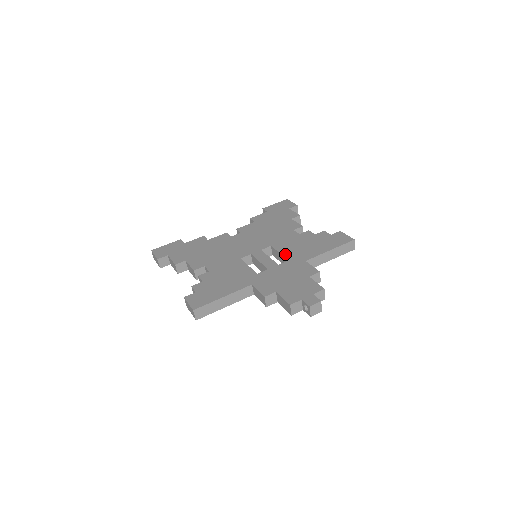
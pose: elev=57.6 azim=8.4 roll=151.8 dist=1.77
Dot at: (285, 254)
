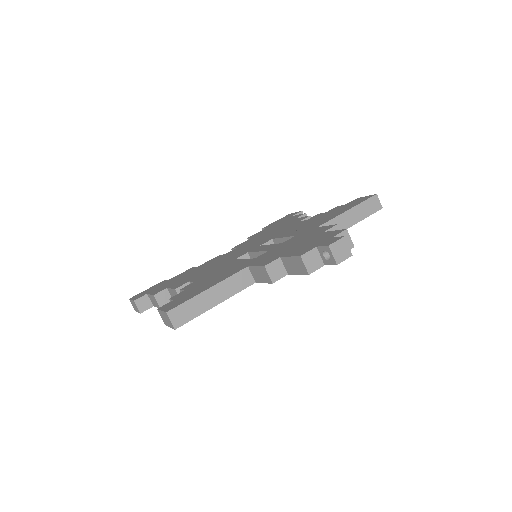
Dot at: (290, 235)
